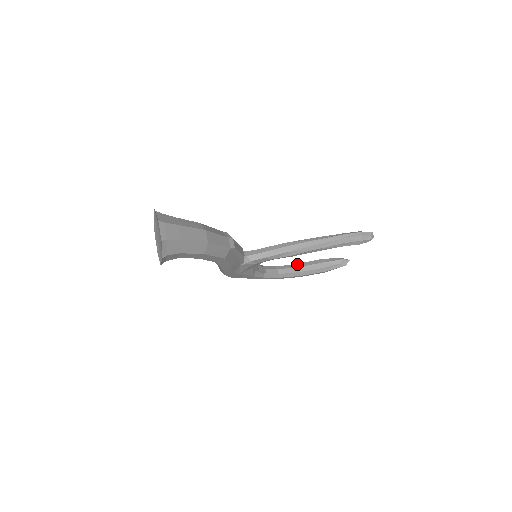
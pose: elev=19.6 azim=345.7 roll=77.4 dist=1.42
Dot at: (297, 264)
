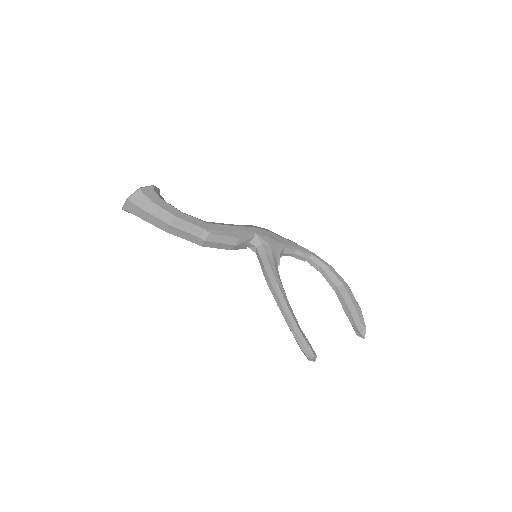
Dot at: (342, 285)
